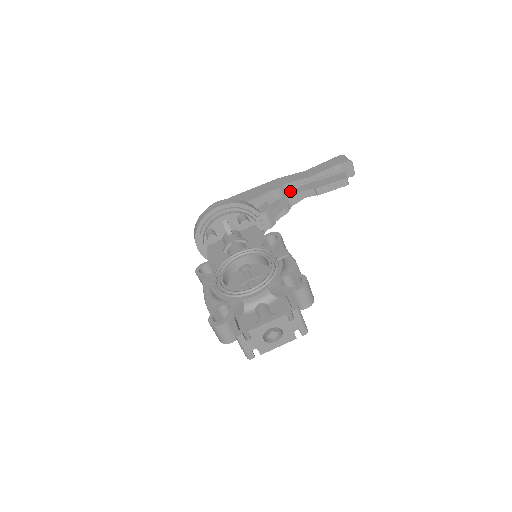
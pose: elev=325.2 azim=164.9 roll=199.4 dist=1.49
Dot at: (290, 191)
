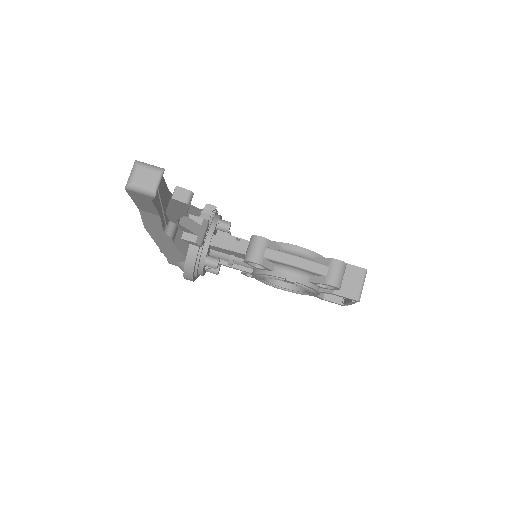
Dot at: (169, 220)
